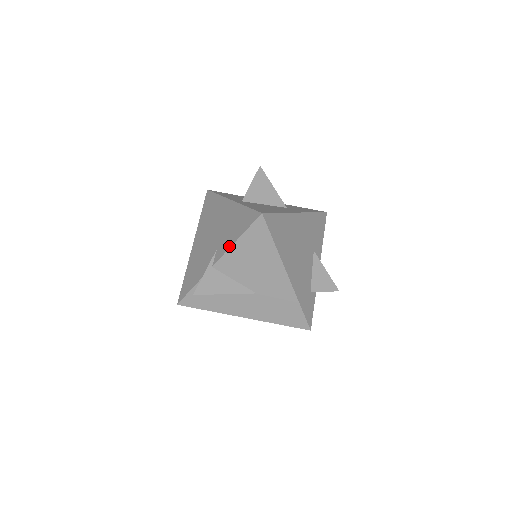
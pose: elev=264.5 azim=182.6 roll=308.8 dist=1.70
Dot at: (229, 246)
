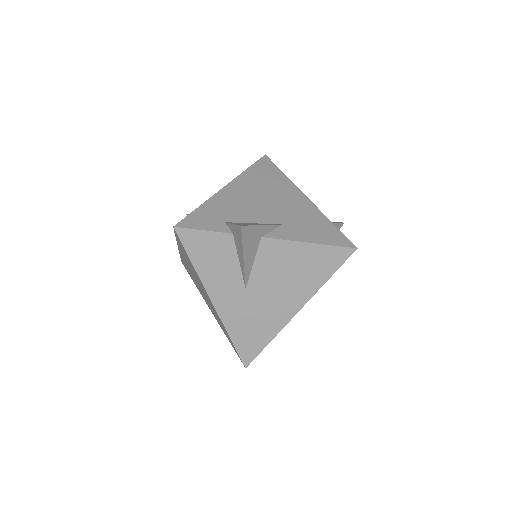
Dot at: occluded
